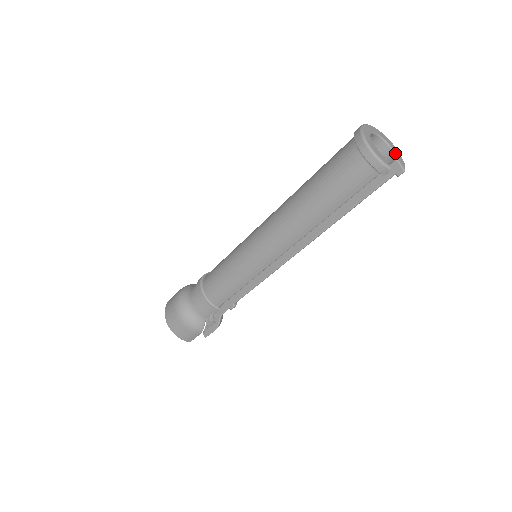
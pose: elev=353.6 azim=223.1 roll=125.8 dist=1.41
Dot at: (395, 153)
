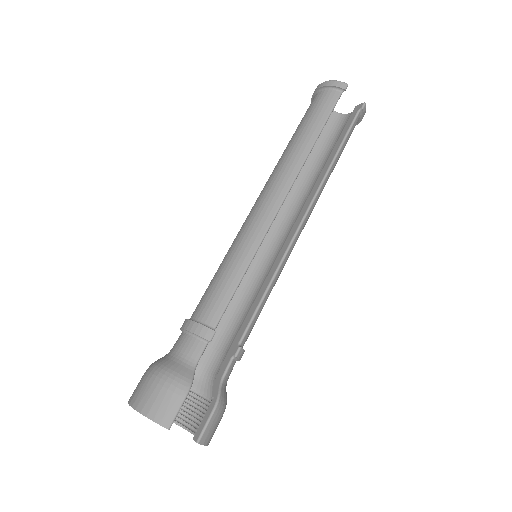
Dot at: occluded
